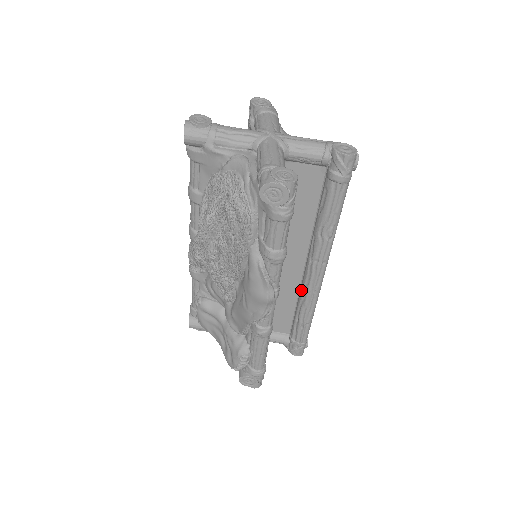
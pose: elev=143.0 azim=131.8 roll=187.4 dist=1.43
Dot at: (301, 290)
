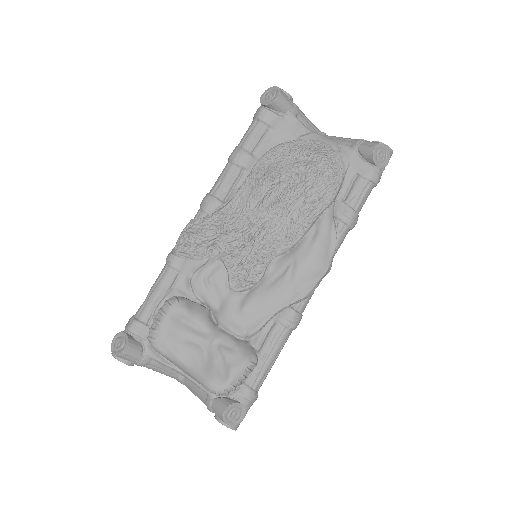
Dot at: occluded
